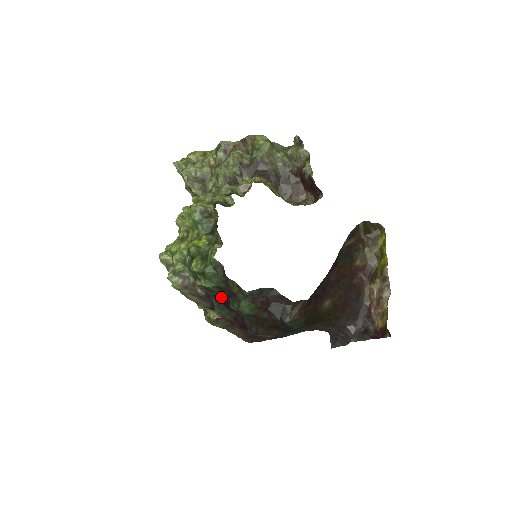
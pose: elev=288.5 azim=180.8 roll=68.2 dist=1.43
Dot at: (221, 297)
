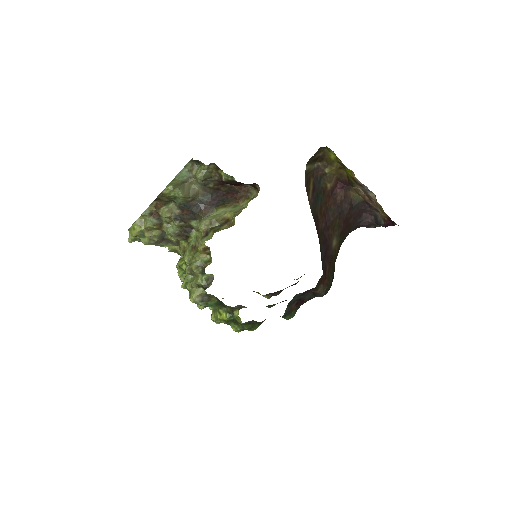
Dot at: occluded
